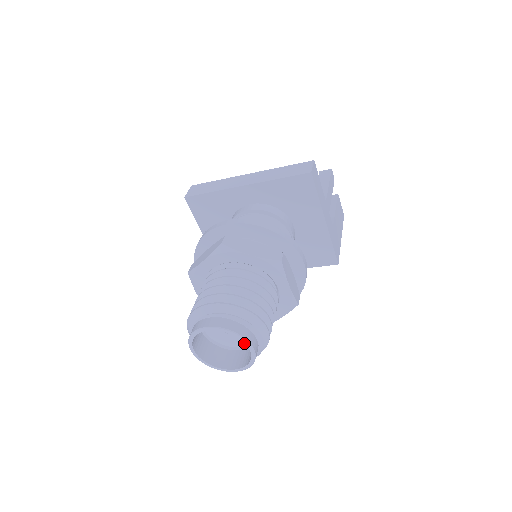
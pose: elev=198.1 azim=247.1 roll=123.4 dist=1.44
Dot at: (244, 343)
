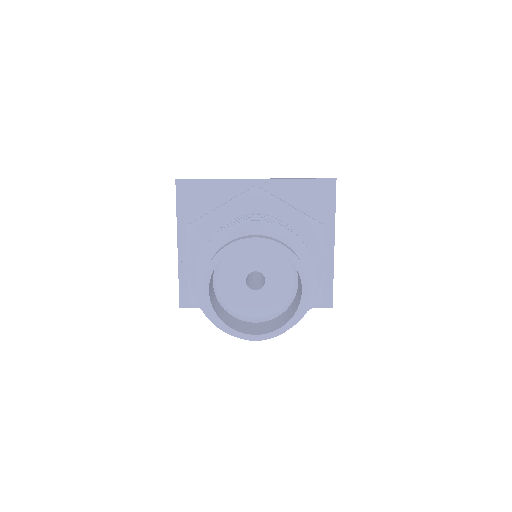
Dot at: (268, 310)
